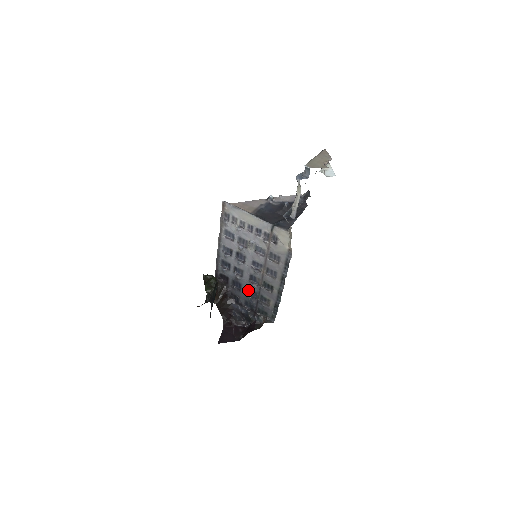
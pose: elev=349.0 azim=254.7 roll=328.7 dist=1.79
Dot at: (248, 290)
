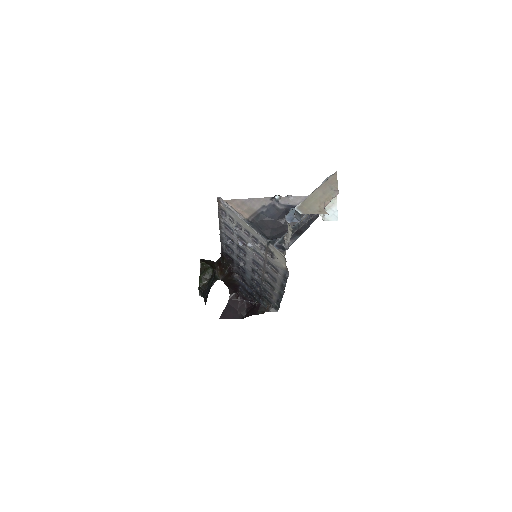
Dot at: (252, 277)
